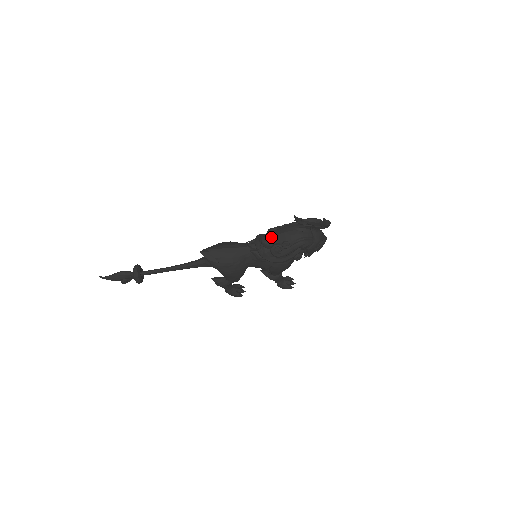
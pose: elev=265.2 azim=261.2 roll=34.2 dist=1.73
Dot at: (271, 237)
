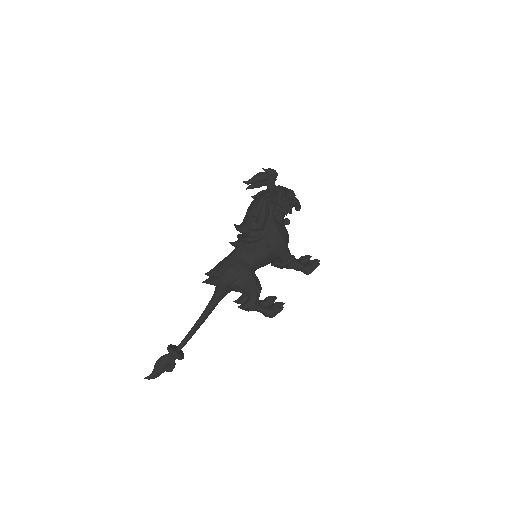
Dot at: (243, 221)
